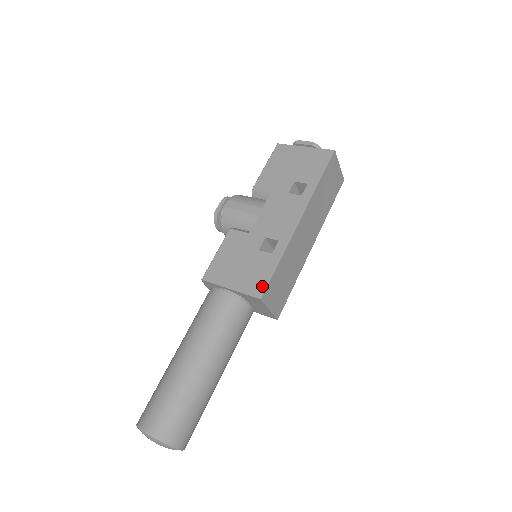
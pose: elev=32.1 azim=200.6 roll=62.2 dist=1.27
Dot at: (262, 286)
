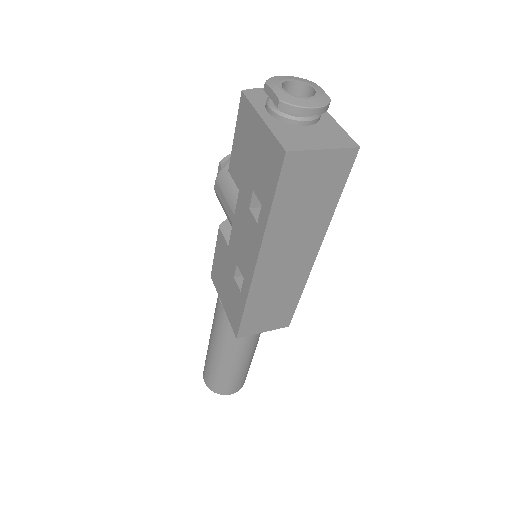
Dot at: (236, 325)
